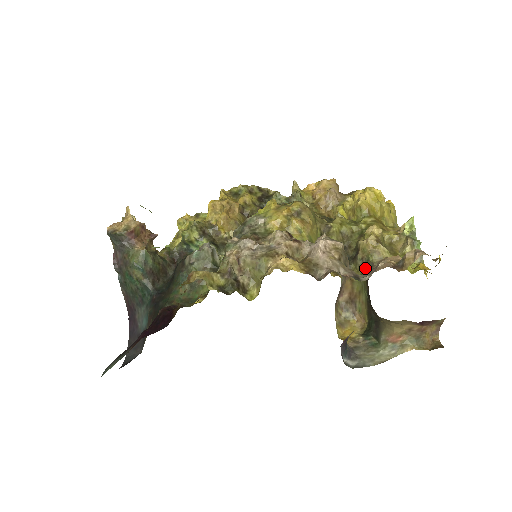
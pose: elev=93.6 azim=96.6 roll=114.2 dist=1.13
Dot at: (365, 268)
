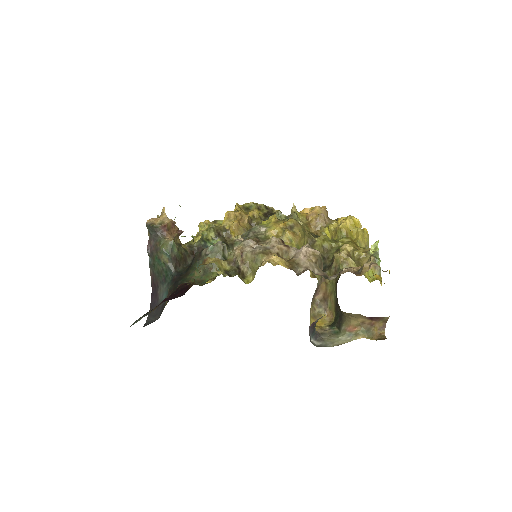
Dot at: occluded
